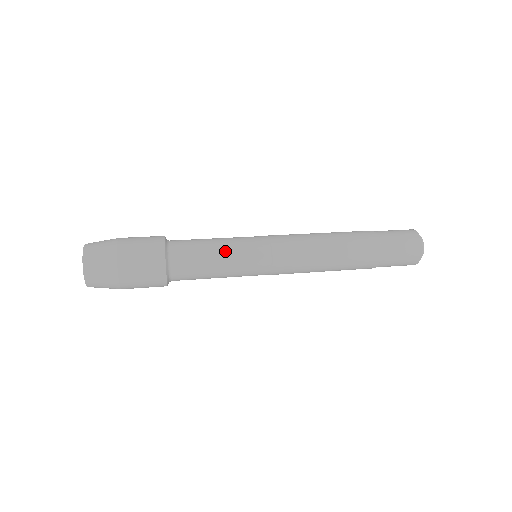
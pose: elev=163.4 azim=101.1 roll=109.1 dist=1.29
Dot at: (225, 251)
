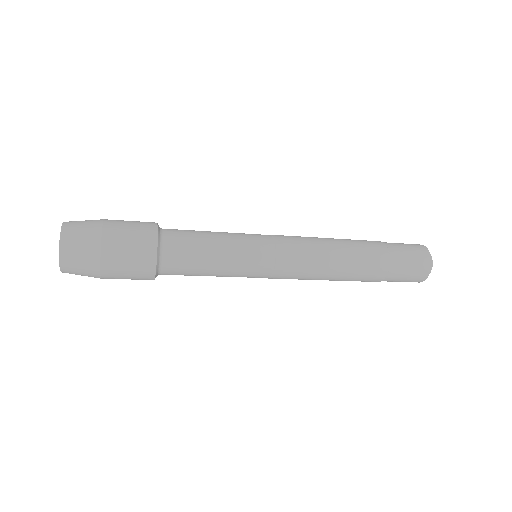
Dot at: (223, 234)
